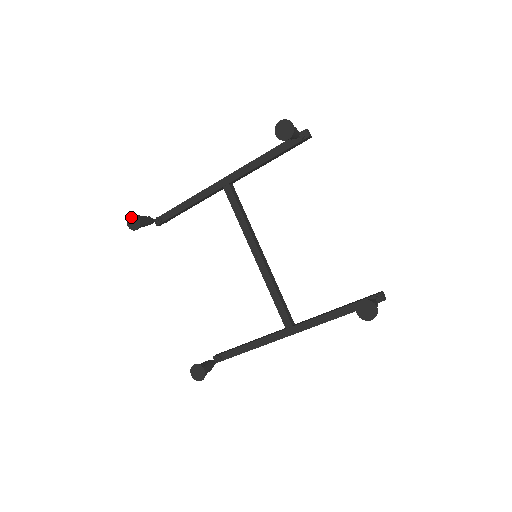
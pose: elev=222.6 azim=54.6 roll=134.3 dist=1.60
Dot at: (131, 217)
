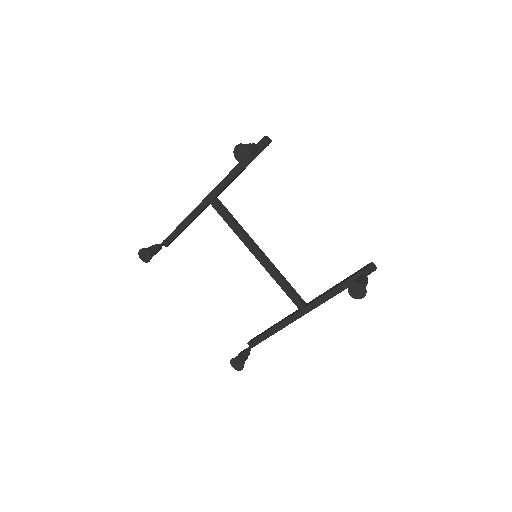
Dot at: (141, 252)
